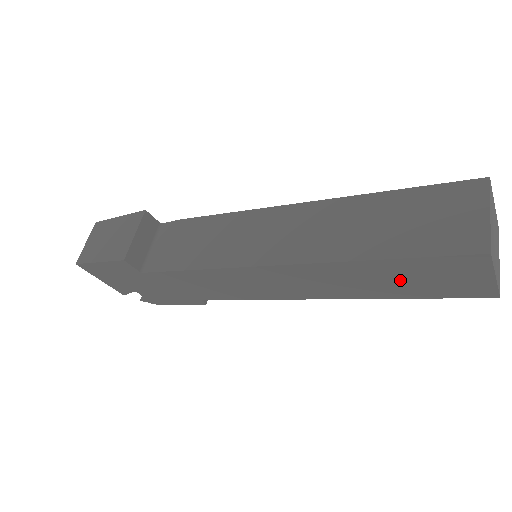
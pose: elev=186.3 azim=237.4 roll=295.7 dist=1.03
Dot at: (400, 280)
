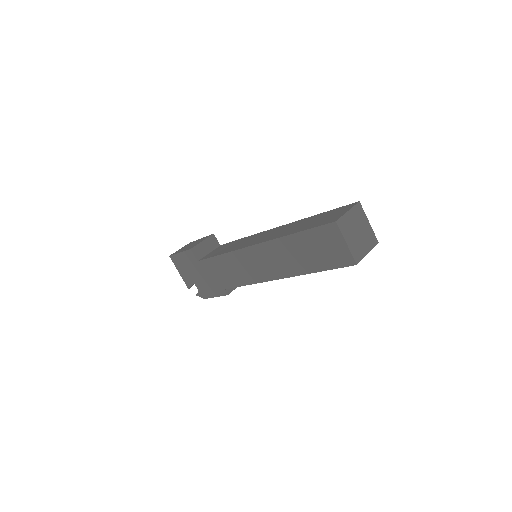
Dot at: (309, 252)
